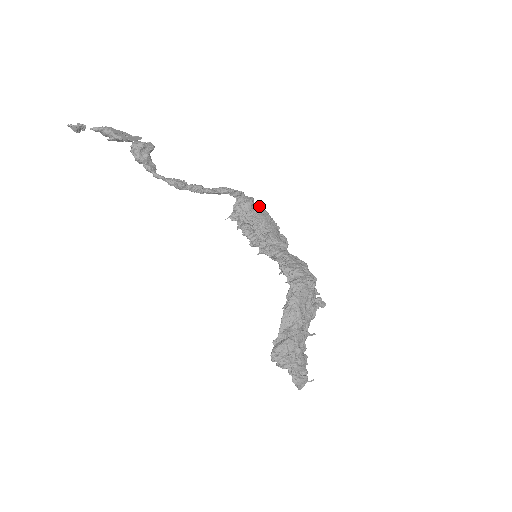
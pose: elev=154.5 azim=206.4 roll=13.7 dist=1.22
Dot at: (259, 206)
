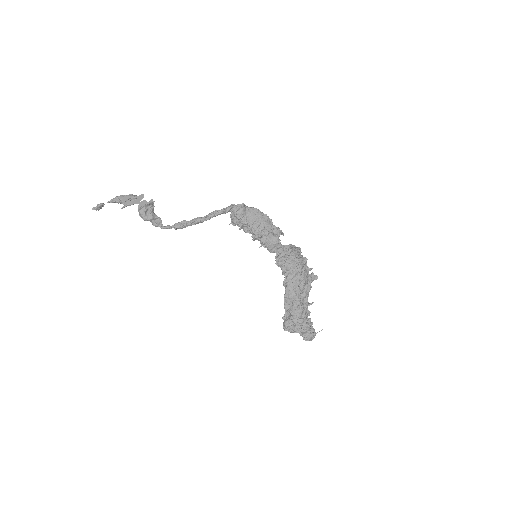
Dot at: (250, 208)
